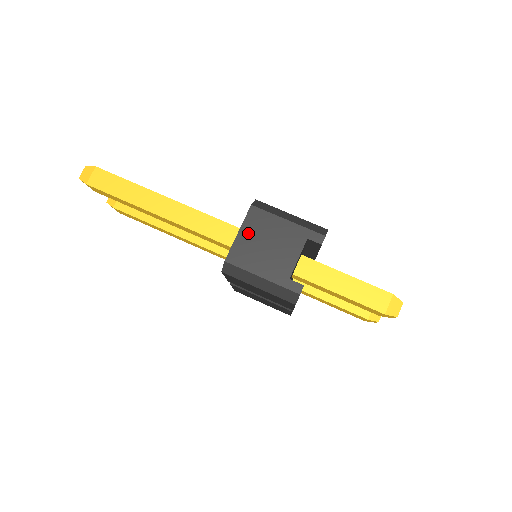
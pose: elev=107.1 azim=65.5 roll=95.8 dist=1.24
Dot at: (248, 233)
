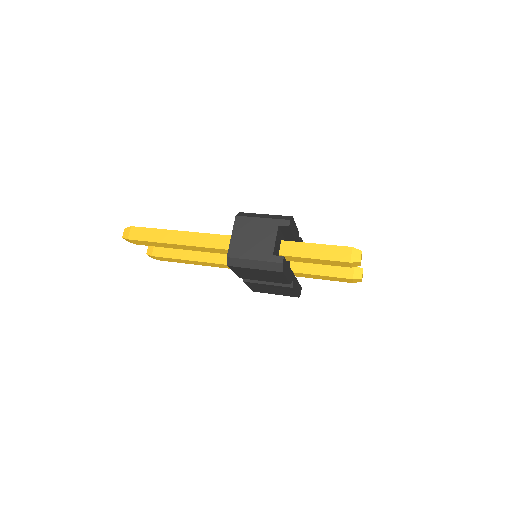
Dot at: (238, 234)
